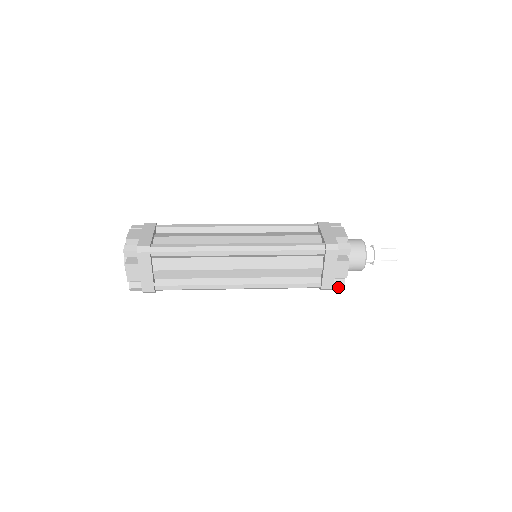
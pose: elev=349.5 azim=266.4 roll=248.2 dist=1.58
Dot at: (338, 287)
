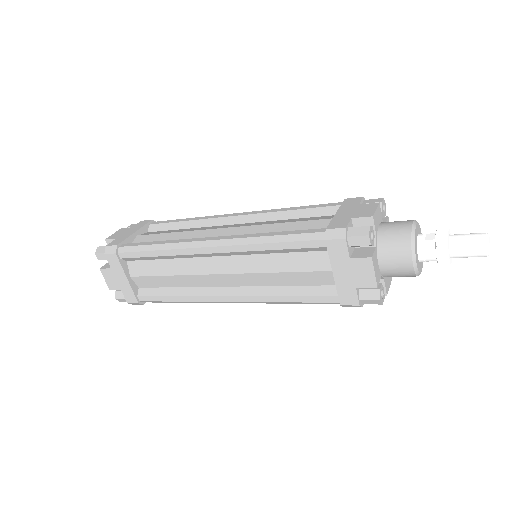
Dot at: (372, 303)
